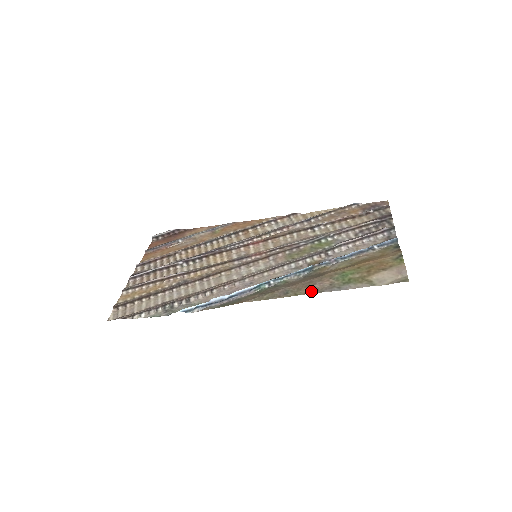
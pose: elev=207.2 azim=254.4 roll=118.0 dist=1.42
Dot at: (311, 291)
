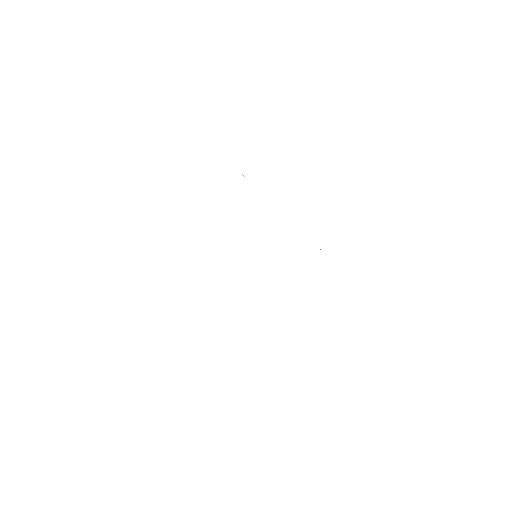
Dot at: occluded
